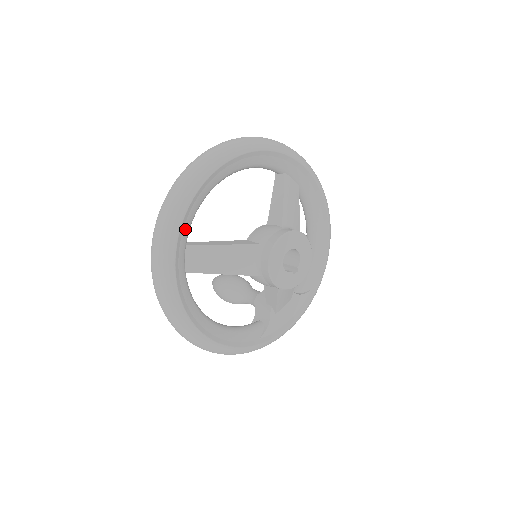
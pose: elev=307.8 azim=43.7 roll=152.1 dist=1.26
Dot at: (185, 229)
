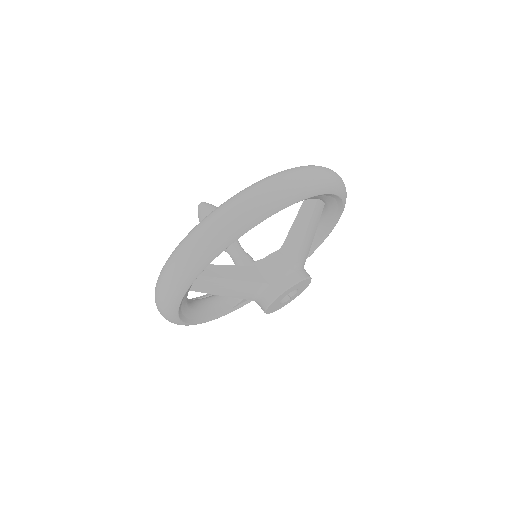
Dot at: occluded
